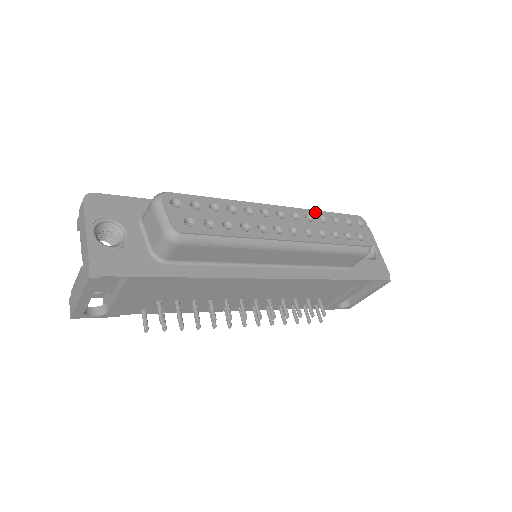
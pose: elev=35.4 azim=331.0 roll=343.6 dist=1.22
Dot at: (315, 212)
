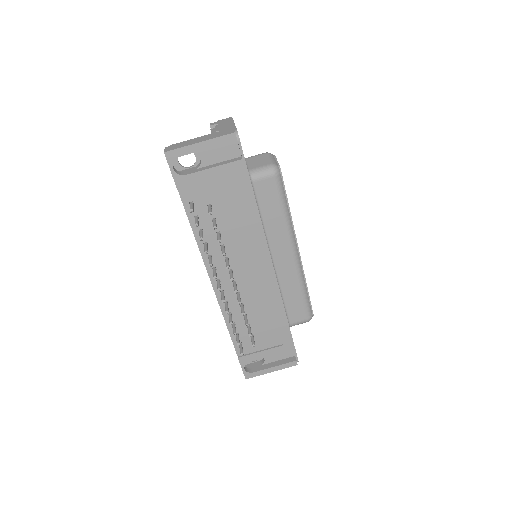
Dot at: occluded
